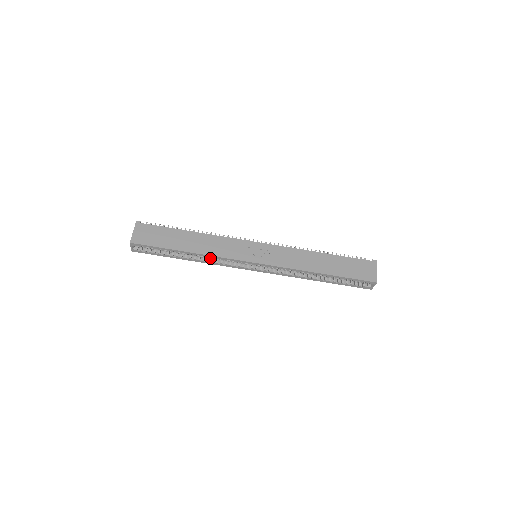
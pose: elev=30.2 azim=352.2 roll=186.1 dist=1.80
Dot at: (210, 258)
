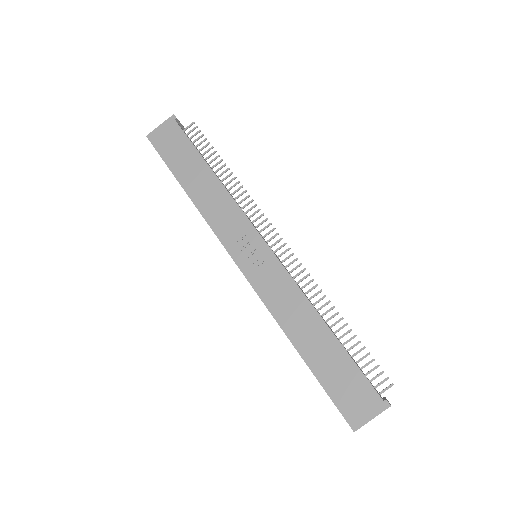
Dot at: occluded
